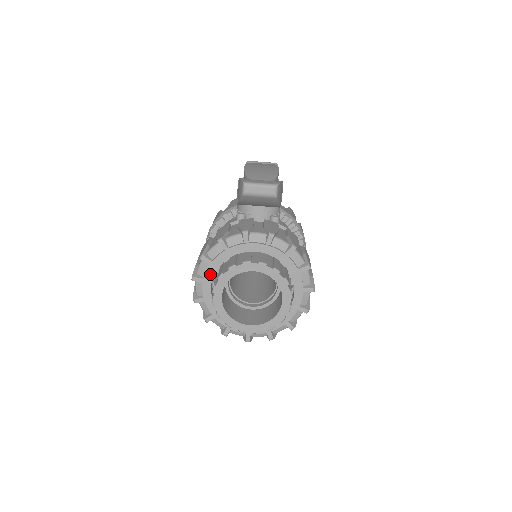
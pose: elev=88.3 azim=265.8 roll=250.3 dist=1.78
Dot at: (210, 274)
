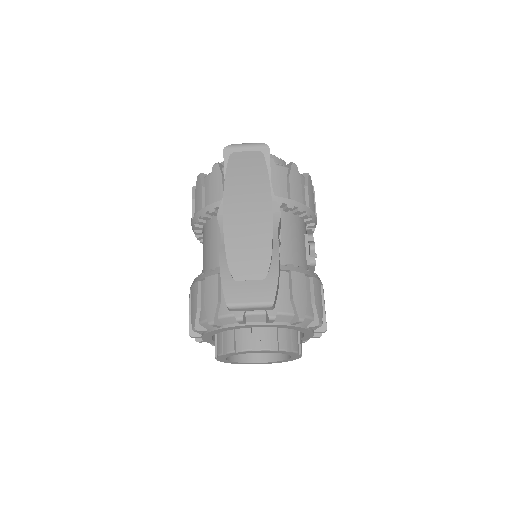
Dot at: (208, 336)
